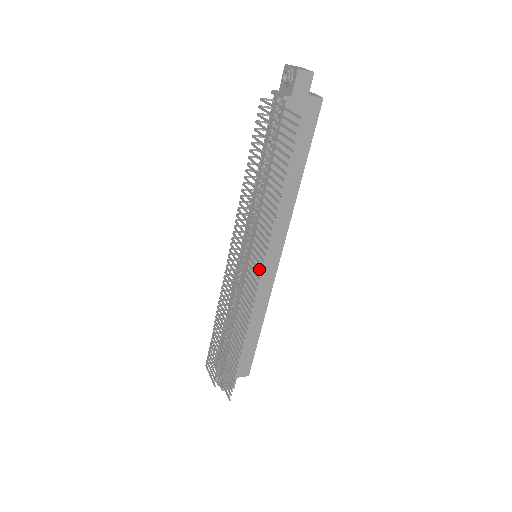
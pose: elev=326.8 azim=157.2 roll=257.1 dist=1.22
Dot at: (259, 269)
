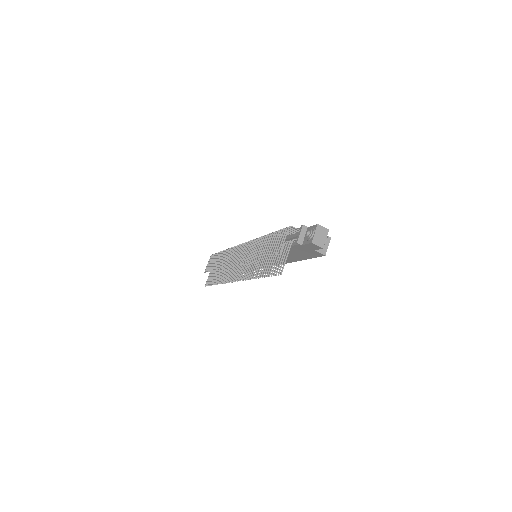
Dot at: (239, 277)
